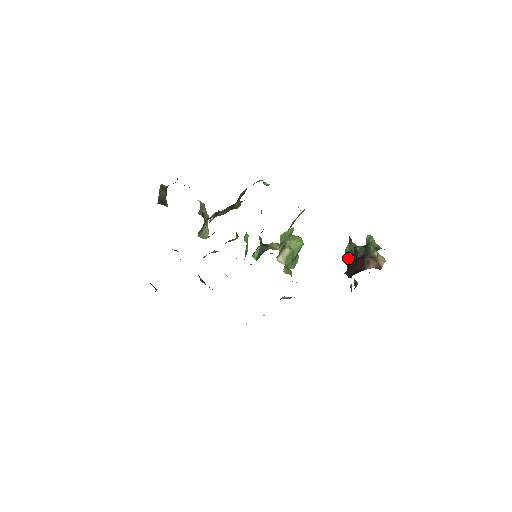
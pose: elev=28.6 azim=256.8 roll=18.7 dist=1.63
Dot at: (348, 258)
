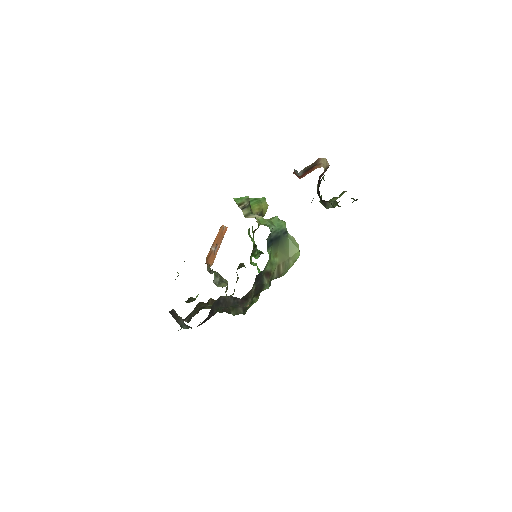
Dot at: (319, 197)
